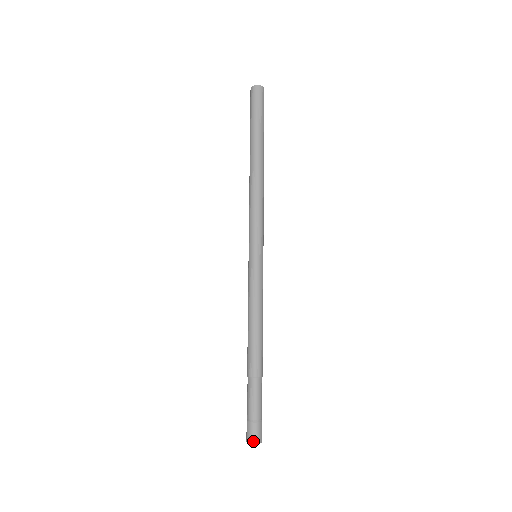
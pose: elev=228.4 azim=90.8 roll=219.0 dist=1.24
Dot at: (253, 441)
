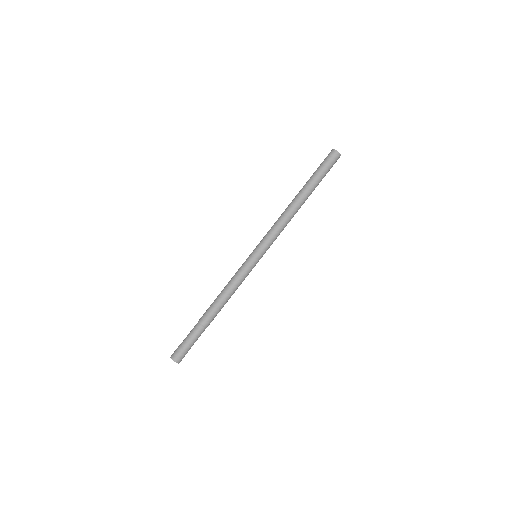
Dot at: (174, 359)
